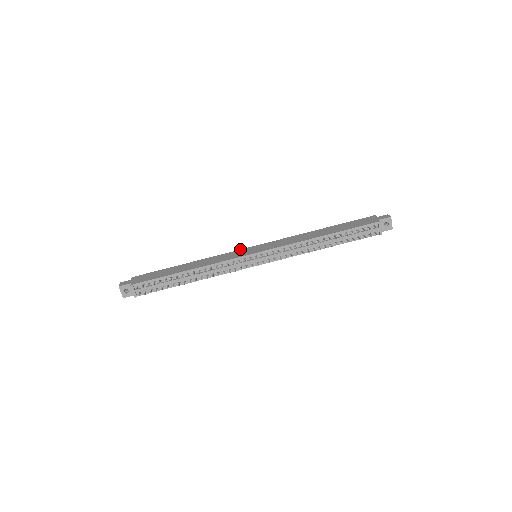
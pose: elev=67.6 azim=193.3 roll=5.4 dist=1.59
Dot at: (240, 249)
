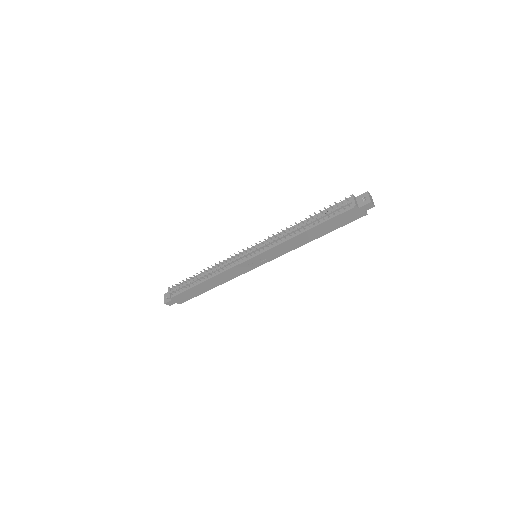
Dot at: occluded
